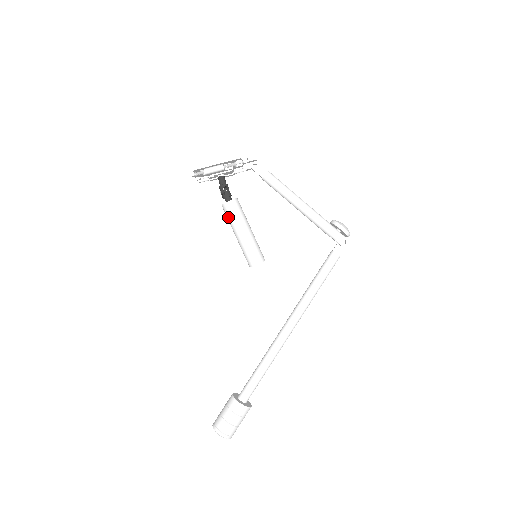
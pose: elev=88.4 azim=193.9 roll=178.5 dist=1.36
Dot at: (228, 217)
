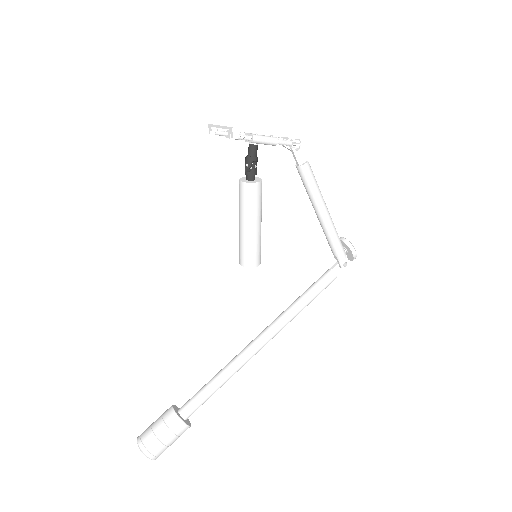
Dot at: (244, 200)
